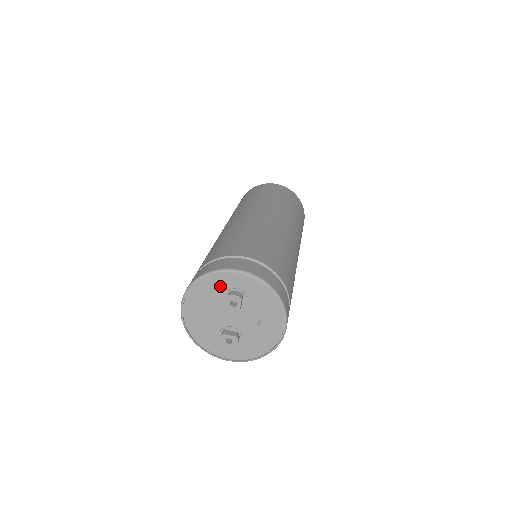
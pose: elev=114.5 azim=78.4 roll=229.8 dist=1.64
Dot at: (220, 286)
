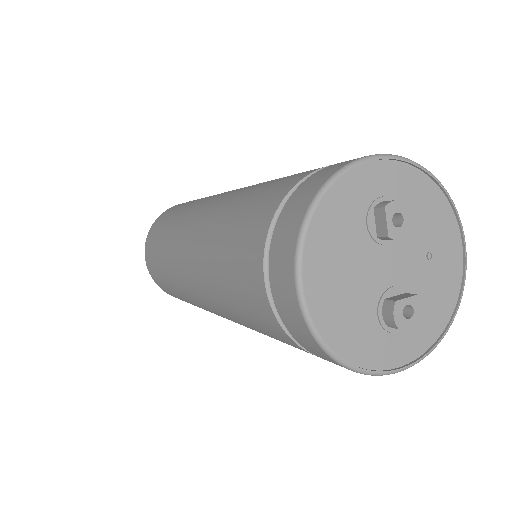
Dot at: (355, 202)
